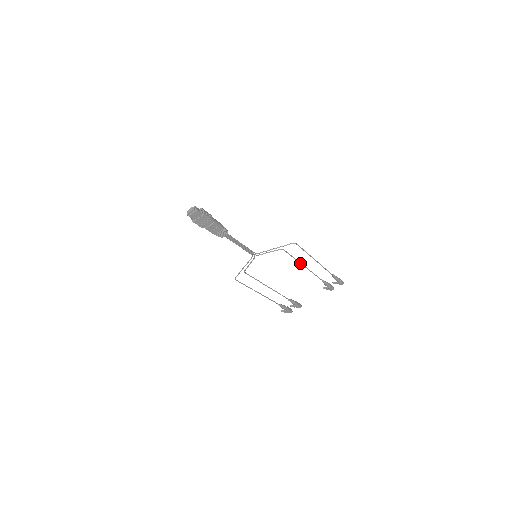
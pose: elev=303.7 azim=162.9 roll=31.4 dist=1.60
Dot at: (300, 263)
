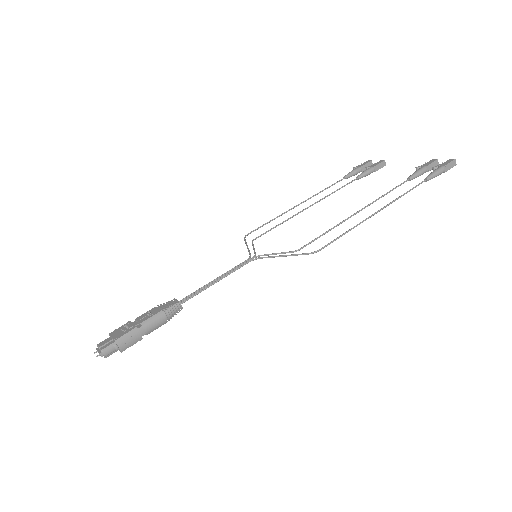
Dot at: (345, 220)
